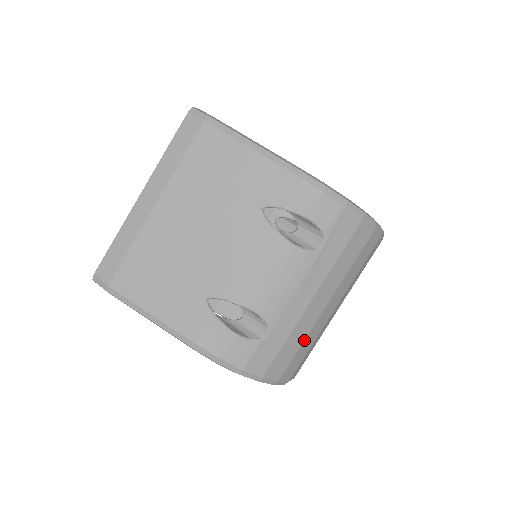
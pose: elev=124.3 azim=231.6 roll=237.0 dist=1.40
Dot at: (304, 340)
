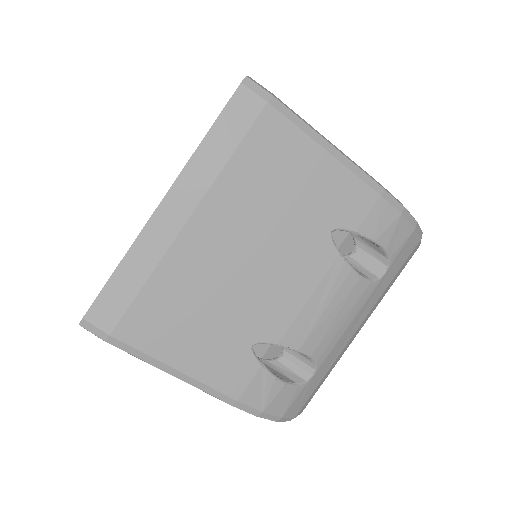
Dot at: occluded
